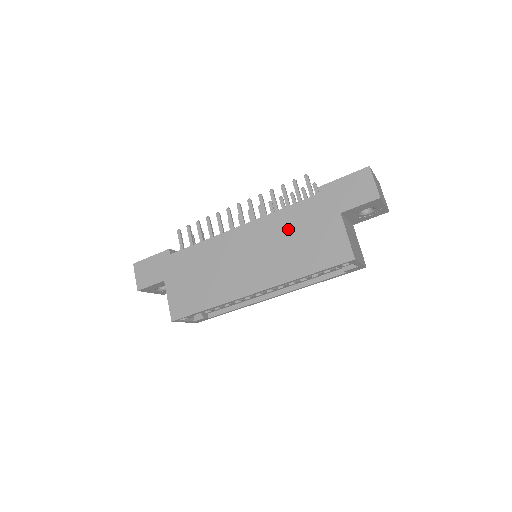
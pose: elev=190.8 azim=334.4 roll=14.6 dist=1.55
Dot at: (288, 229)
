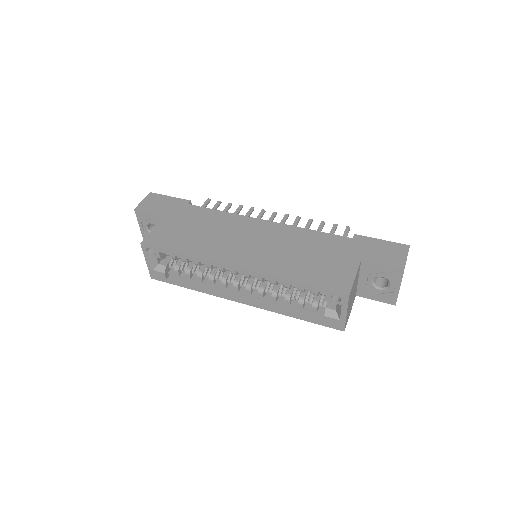
Dot at: (306, 244)
